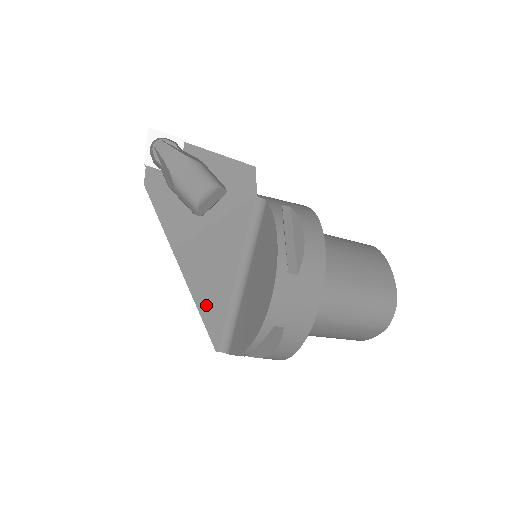
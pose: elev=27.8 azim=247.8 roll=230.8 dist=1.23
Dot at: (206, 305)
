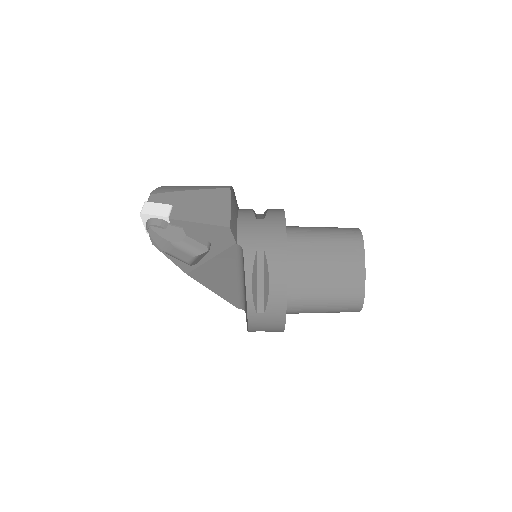
Dot at: (222, 293)
